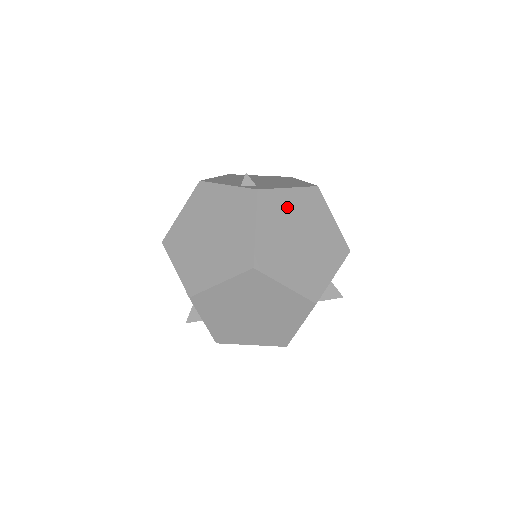
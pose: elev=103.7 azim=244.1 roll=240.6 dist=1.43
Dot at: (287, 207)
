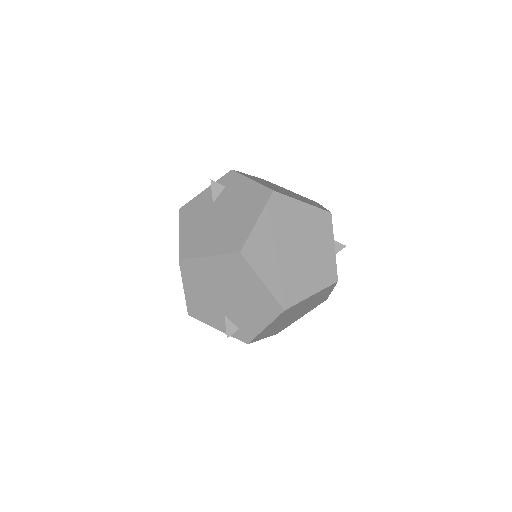
Dot at: (273, 326)
